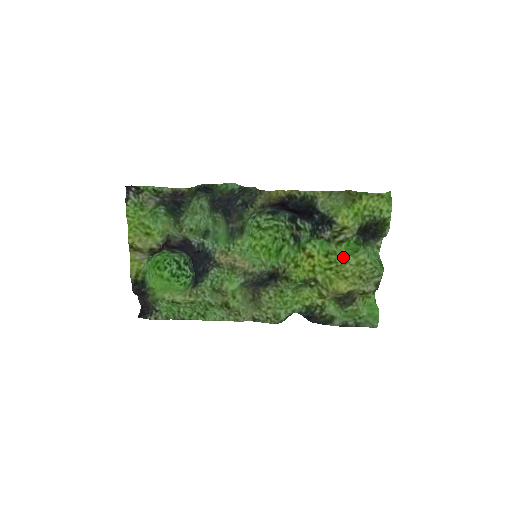
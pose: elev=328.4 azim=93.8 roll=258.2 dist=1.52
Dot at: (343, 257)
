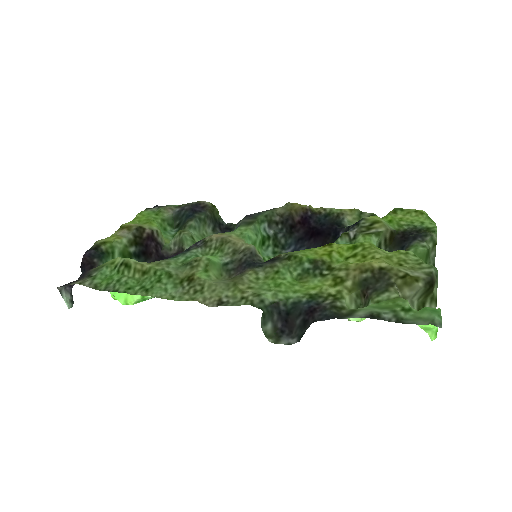
Dot at: (373, 244)
